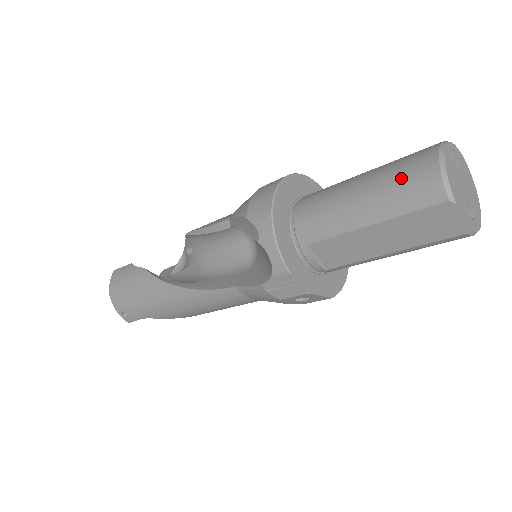
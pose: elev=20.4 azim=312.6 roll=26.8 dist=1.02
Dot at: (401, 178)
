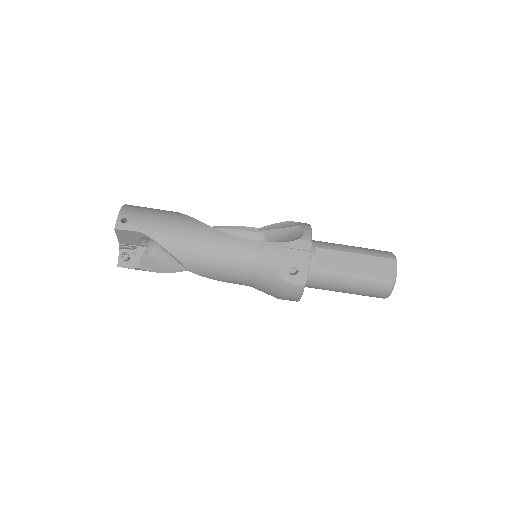
Dot at: (373, 249)
